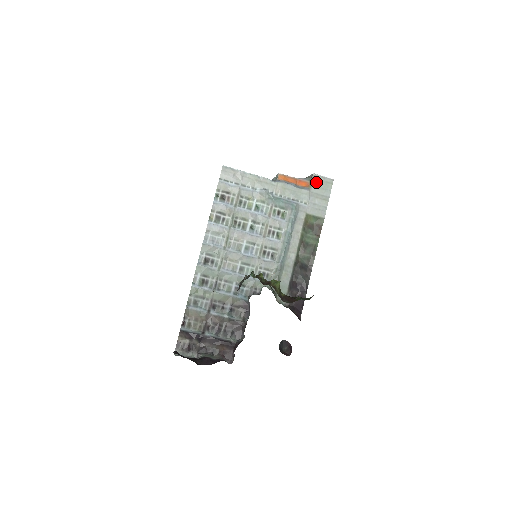
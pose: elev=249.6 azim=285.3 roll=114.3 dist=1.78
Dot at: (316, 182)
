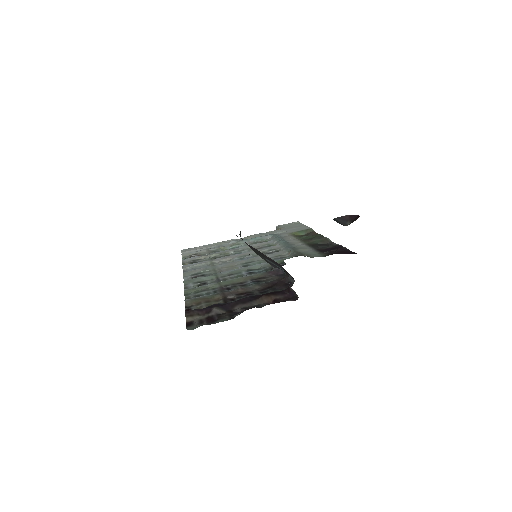
Dot at: (283, 227)
